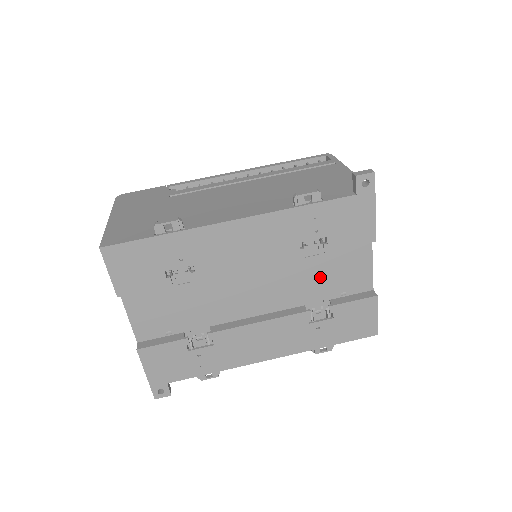
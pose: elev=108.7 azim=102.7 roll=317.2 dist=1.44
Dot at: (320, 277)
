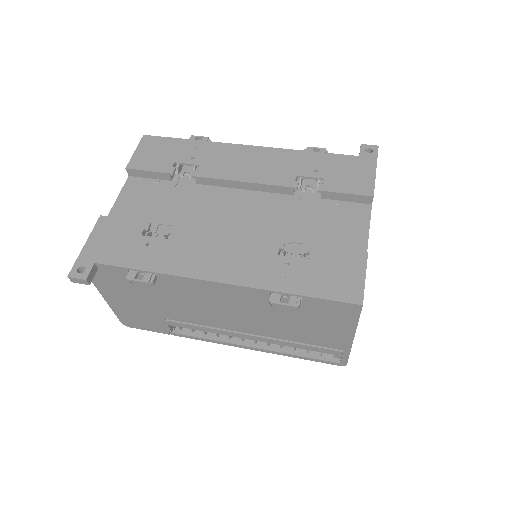
Dot at: (308, 224)
